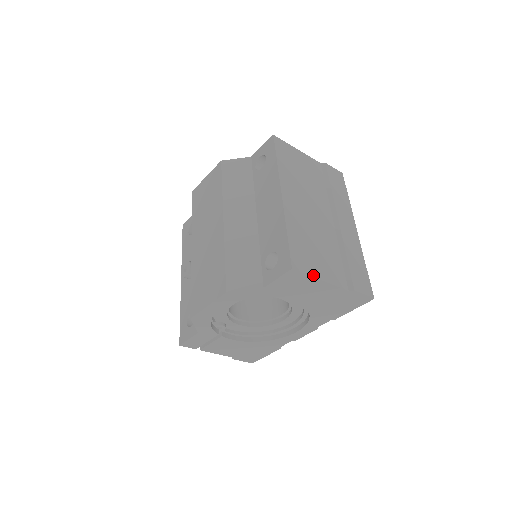
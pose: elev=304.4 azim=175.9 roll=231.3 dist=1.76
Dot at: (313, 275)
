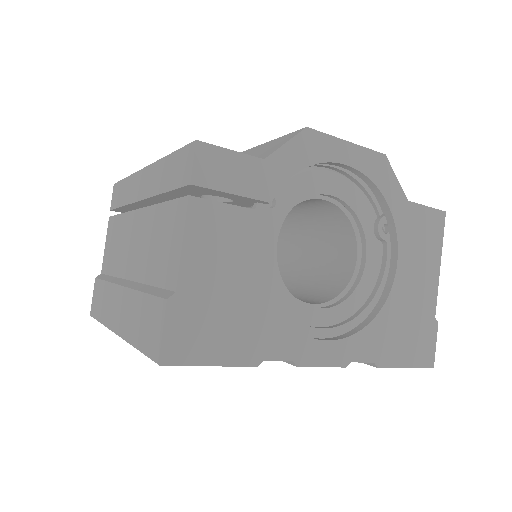
Dot at: (439, 249)
